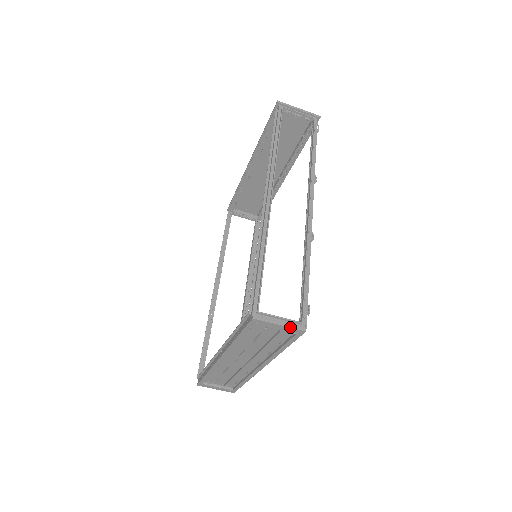
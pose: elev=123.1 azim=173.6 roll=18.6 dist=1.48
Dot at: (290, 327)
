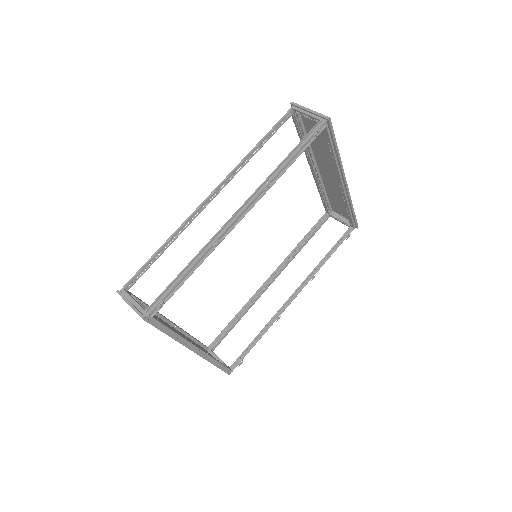
Dot at: (134, 310)
